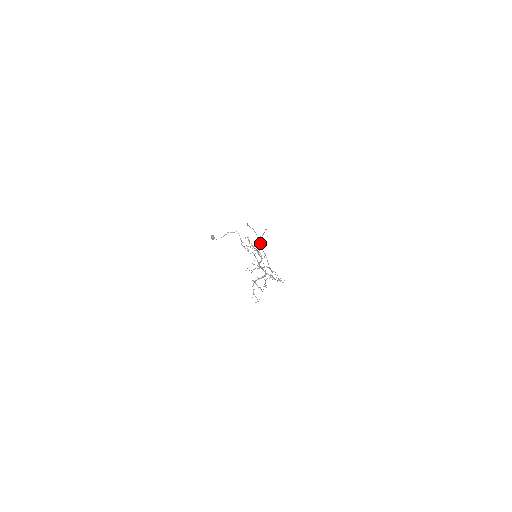
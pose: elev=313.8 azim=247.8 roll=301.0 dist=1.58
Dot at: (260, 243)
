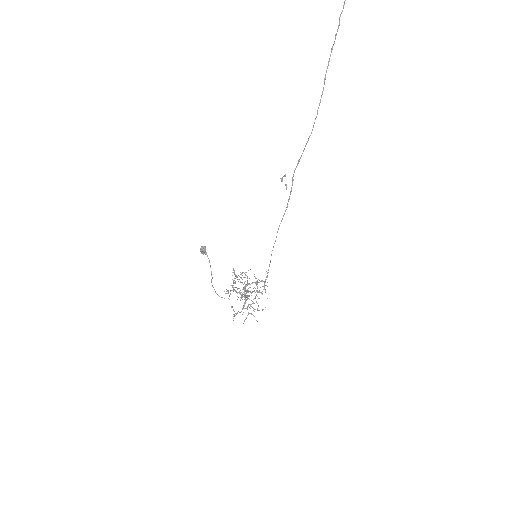
Dot at: occluded
